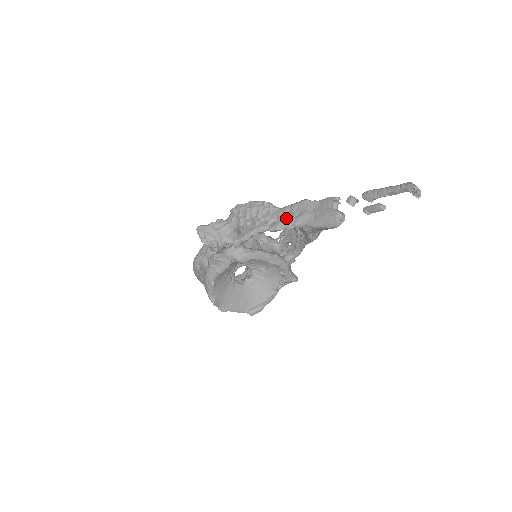
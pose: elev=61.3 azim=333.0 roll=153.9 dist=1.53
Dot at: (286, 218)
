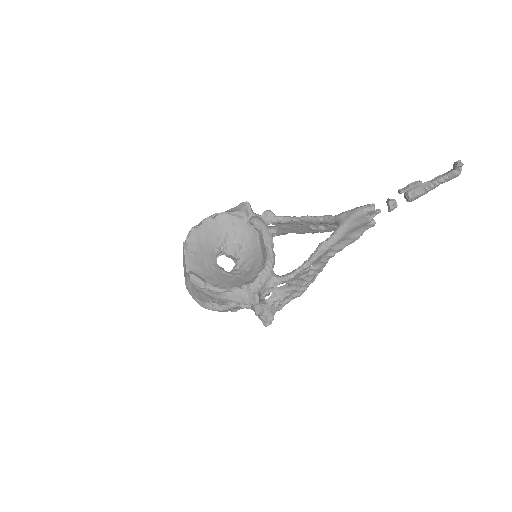
Dot at: occluded
